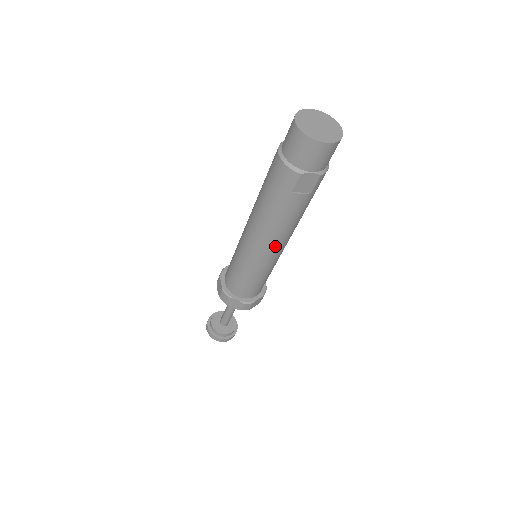
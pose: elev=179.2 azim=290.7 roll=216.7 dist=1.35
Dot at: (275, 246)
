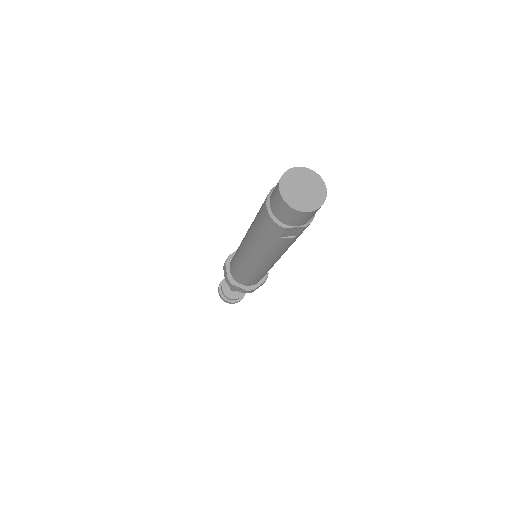
Dot at: (269, 262)
